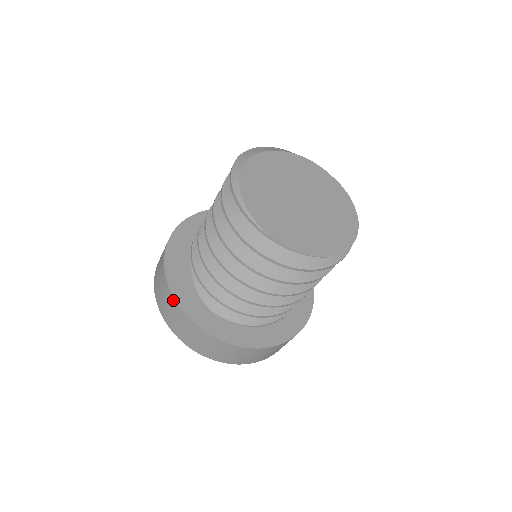
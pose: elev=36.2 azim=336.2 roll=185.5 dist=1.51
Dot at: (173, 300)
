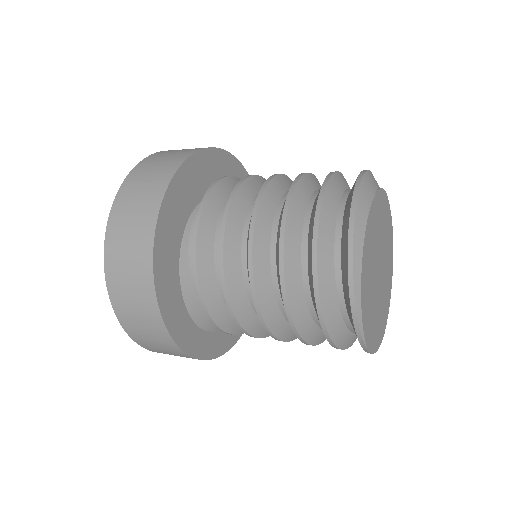
Dot at: (164, 332)
